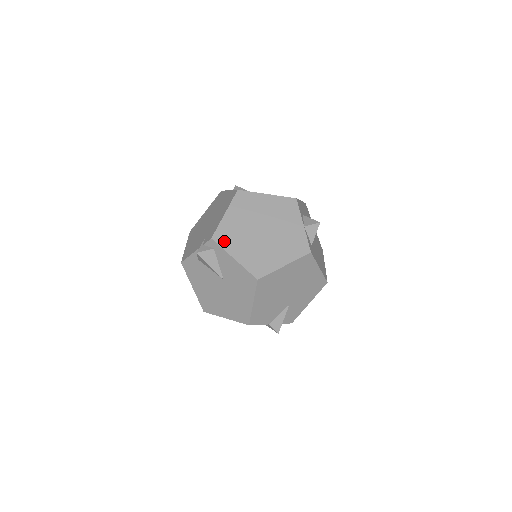
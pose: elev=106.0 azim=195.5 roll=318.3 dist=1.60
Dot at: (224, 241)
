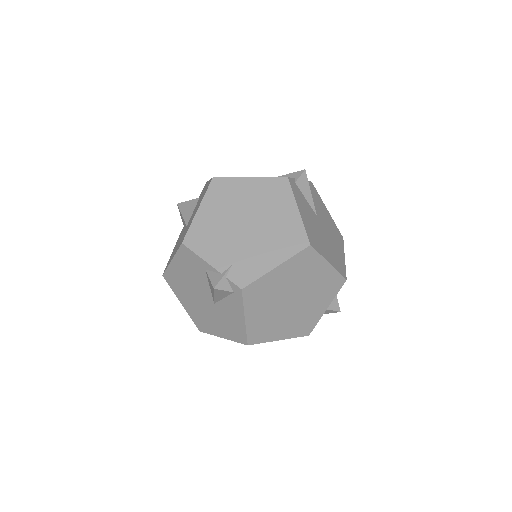
Dot at: (251, 297)
